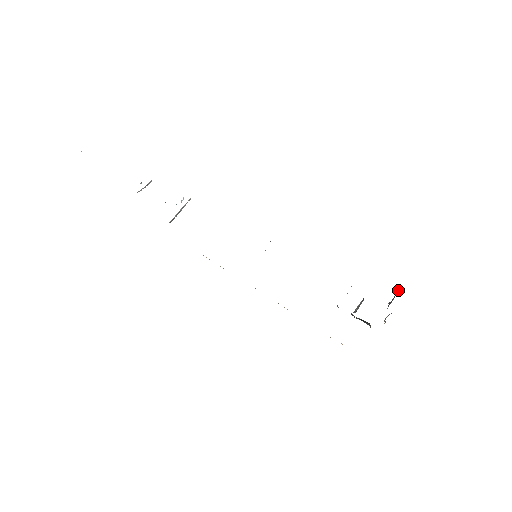
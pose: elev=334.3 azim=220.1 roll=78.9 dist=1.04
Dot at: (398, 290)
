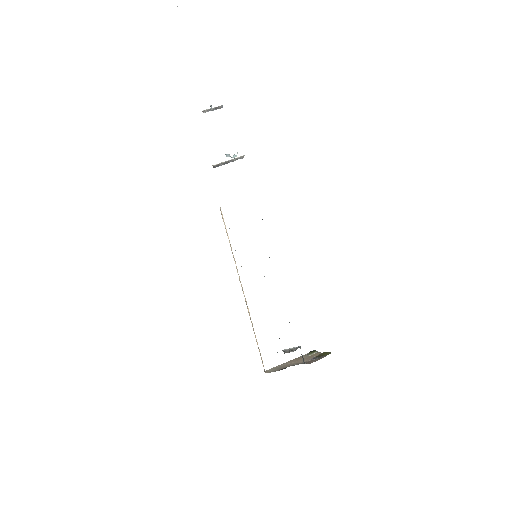
Dot at: (326, 355)
